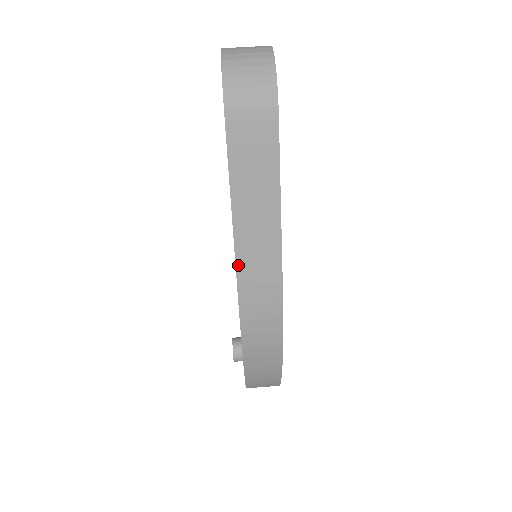
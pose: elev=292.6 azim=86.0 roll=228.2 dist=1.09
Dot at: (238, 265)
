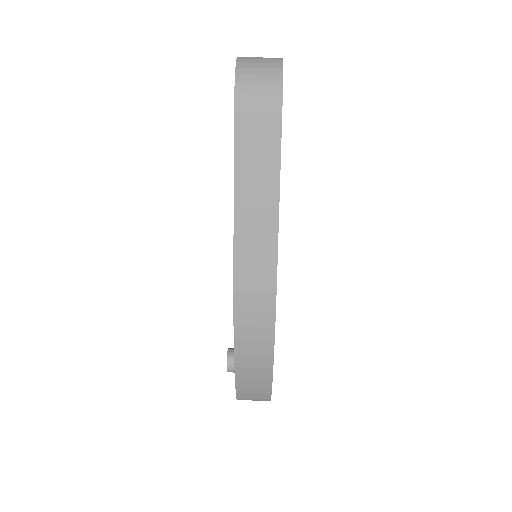
Dot at: (236, 250)
